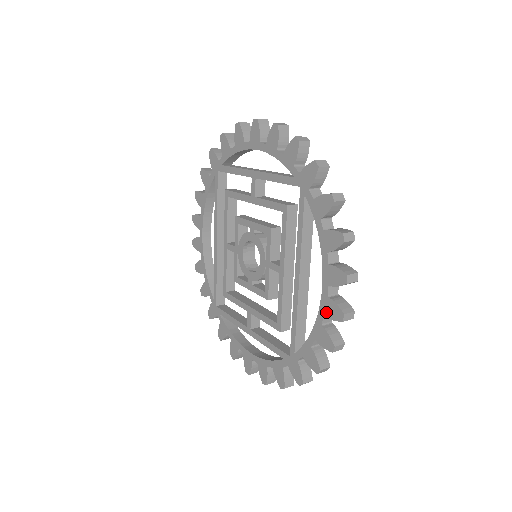
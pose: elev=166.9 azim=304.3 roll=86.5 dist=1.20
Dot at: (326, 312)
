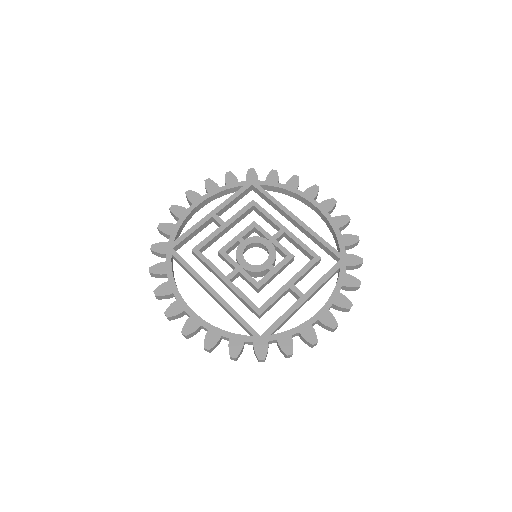
Dot at: (327, 209)
